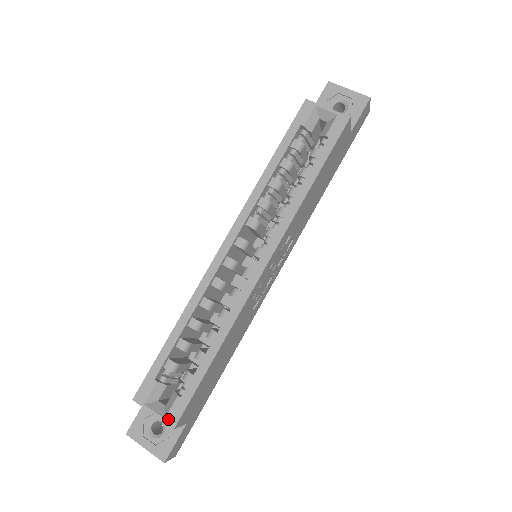
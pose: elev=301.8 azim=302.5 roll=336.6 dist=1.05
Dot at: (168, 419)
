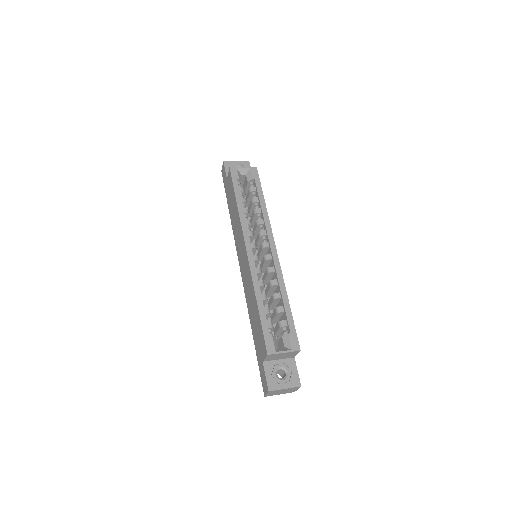
Dot at: (294, 348)
